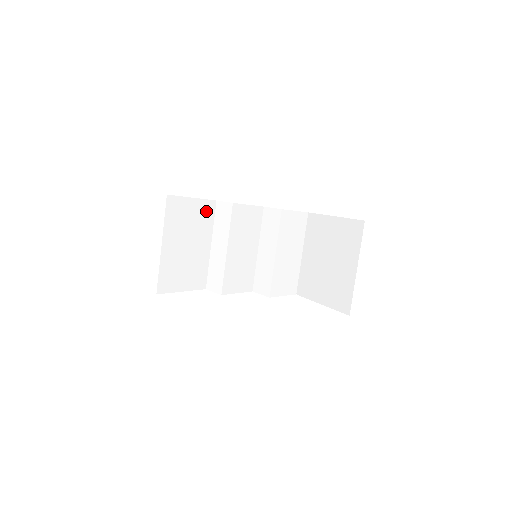
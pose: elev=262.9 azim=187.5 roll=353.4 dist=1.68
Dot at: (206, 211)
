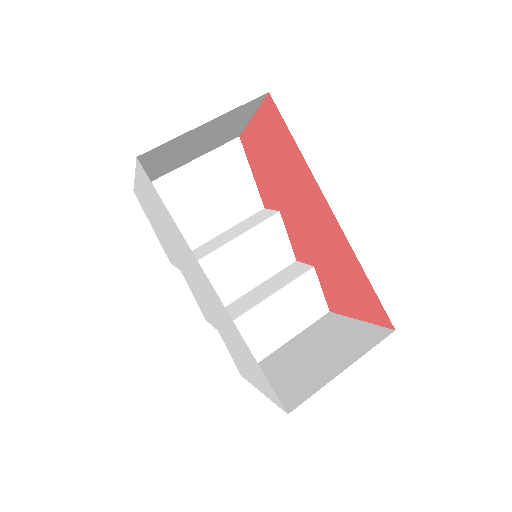
Dot at: (248, 201)
